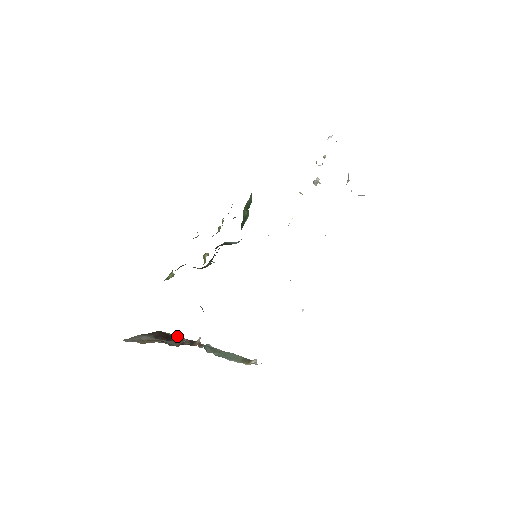
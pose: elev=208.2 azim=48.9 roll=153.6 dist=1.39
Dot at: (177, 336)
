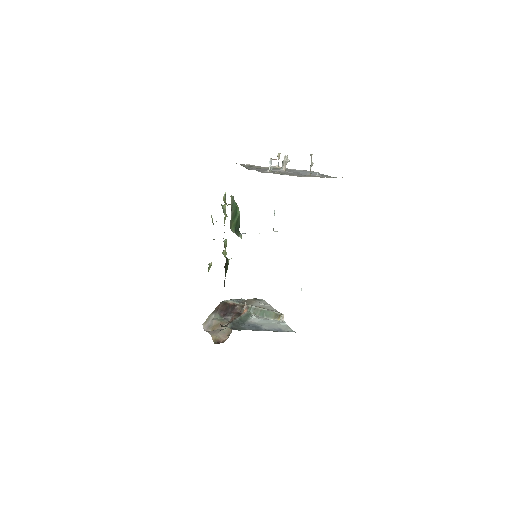
Dot at: (232, 302)
